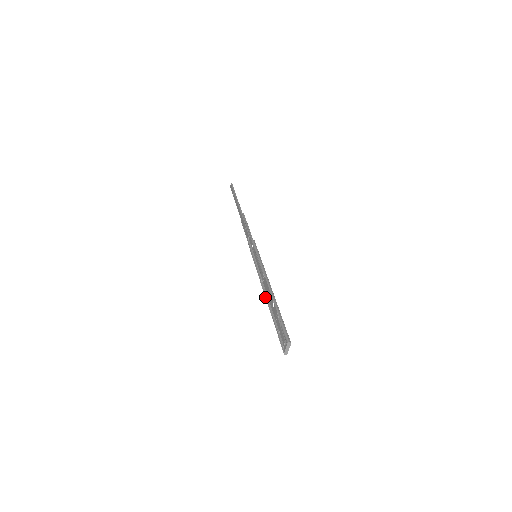
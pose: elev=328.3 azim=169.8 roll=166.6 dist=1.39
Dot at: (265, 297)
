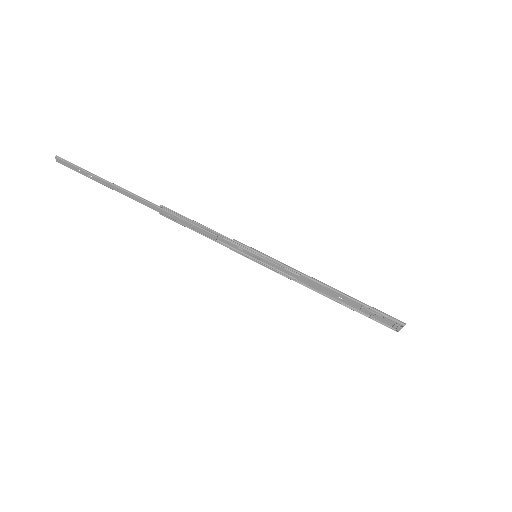
Dot at: occluded
